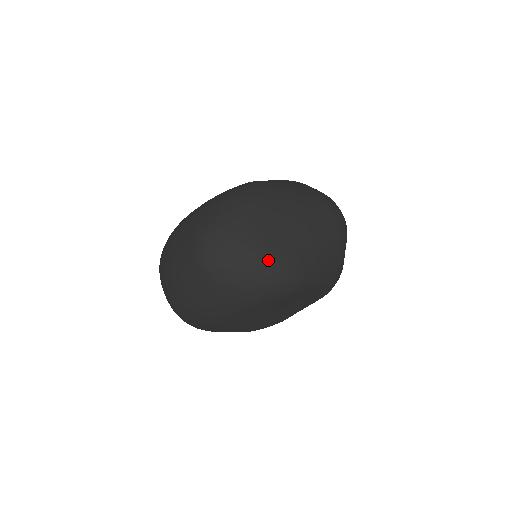
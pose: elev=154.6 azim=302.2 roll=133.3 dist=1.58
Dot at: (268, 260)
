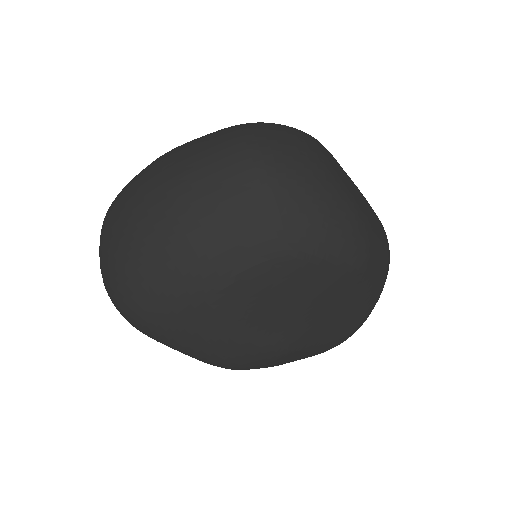
Dot at: (343, 195)
